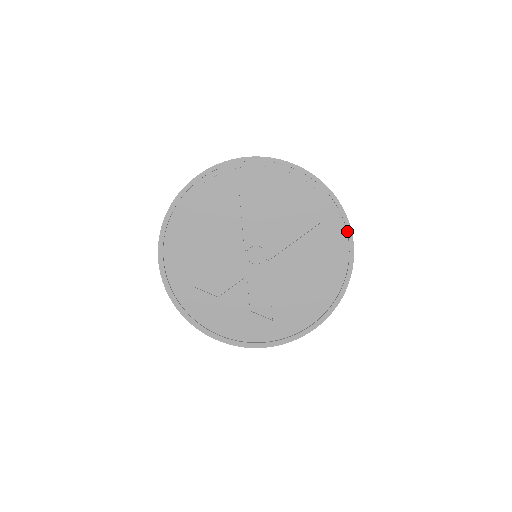
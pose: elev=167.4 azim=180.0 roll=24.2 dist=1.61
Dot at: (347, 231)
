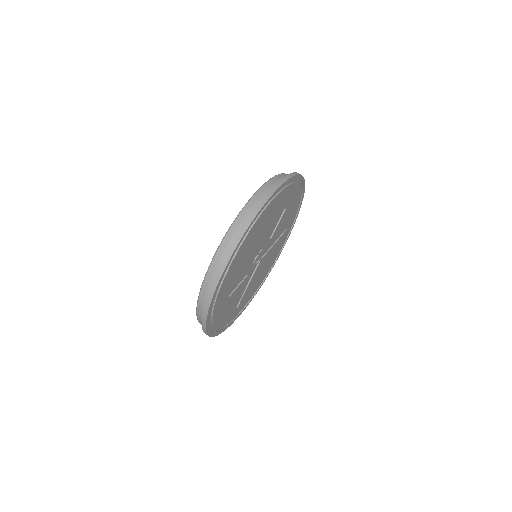
Dot at: (289, 234)
